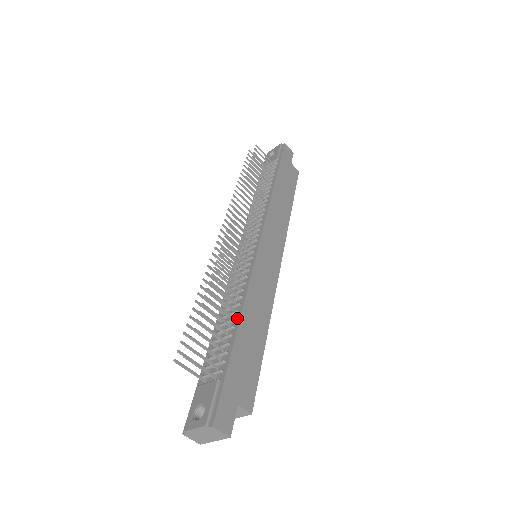
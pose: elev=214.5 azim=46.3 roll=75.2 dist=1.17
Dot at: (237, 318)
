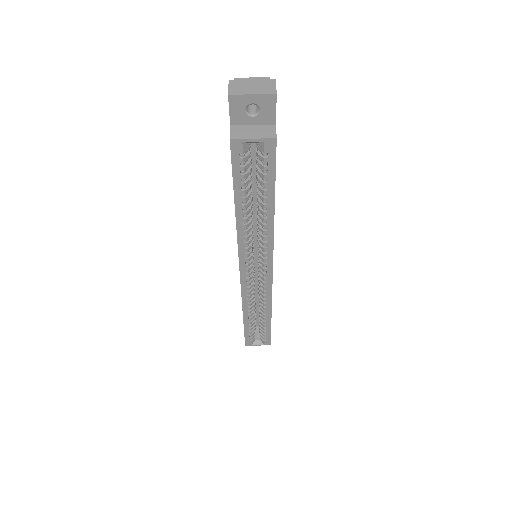
Dot at: occluded
